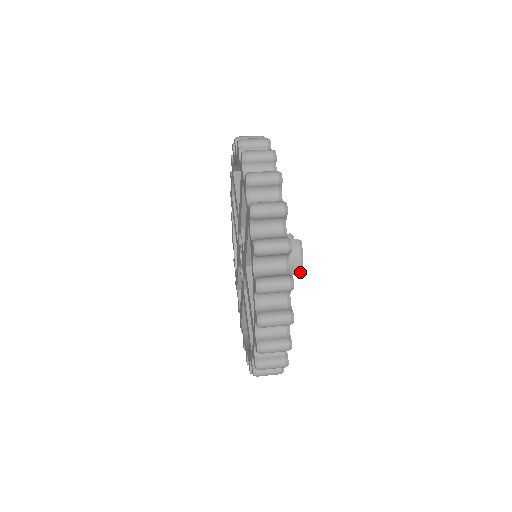
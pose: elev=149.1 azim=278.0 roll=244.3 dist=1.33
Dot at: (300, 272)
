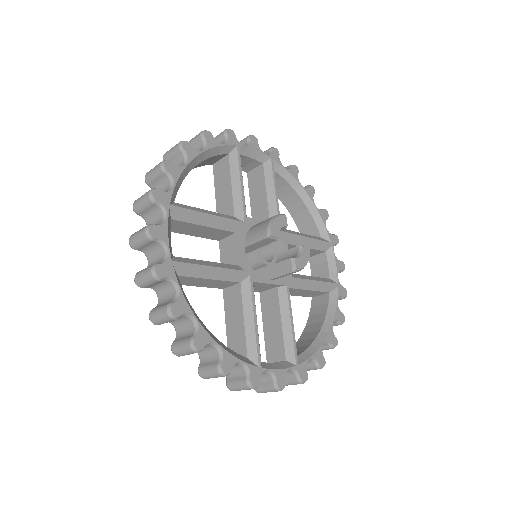
Dot at: (268, 235)
